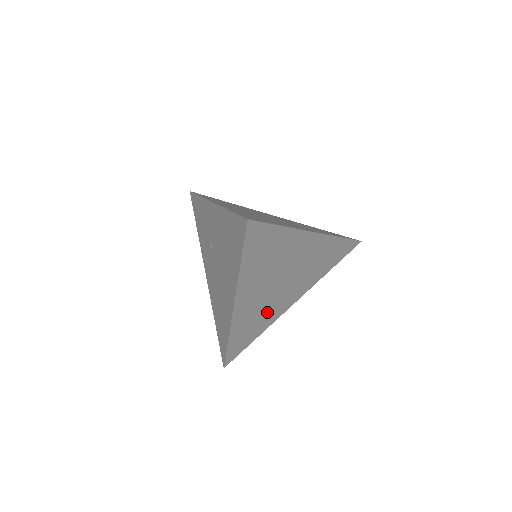
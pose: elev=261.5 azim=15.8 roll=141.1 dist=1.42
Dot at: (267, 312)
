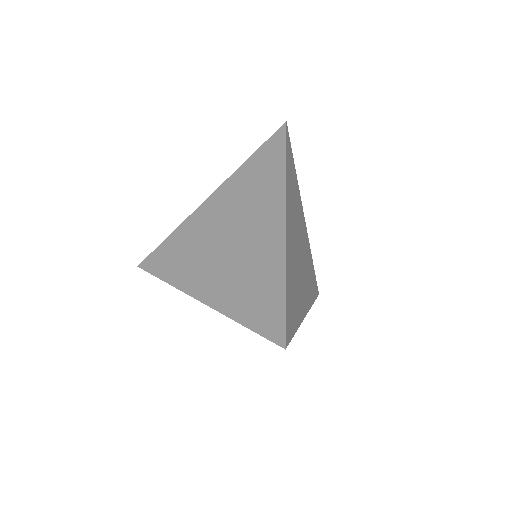
Dot at: (307, 259)
